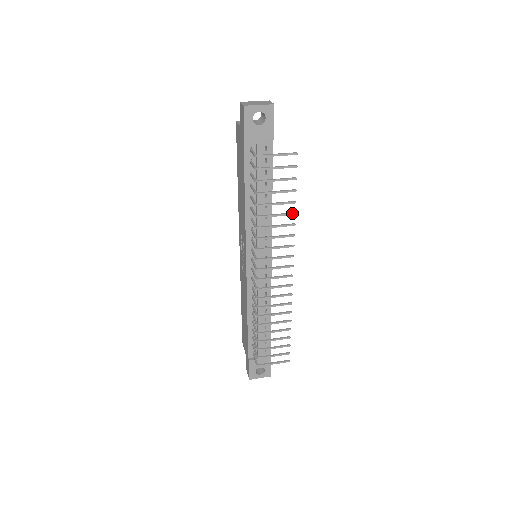
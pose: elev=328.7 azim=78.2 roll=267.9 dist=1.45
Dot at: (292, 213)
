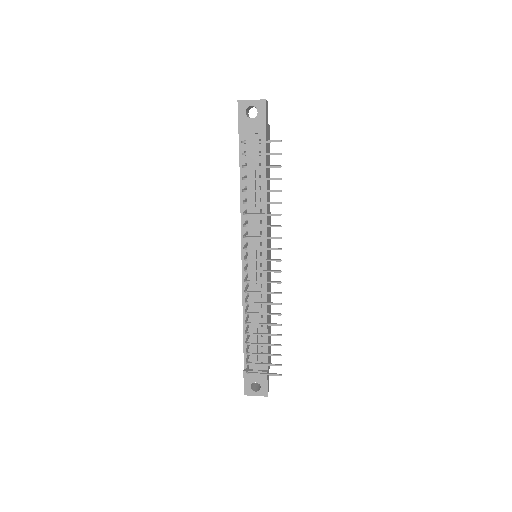
Dot at: (278, 202)
